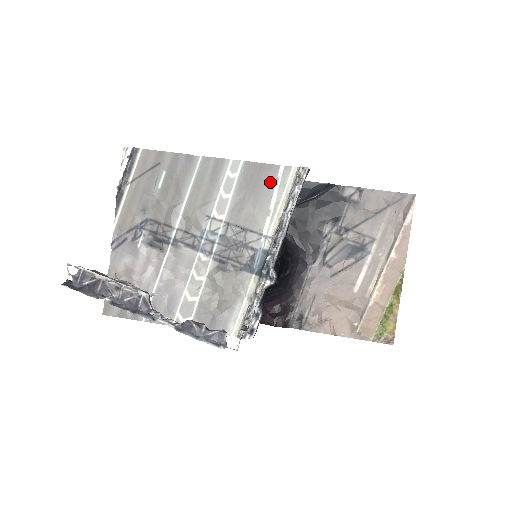
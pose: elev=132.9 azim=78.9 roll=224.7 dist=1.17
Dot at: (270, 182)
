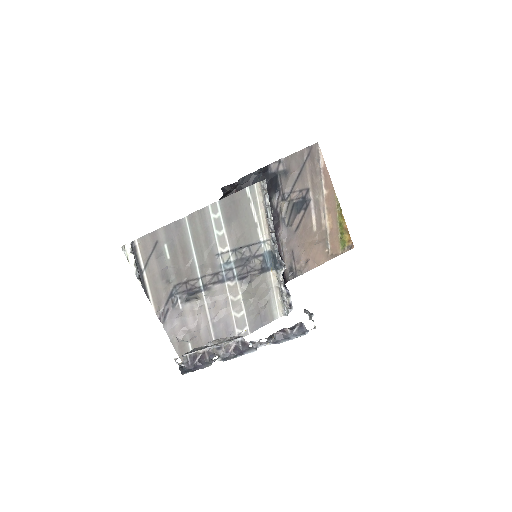
Dot at: (245, 204)
